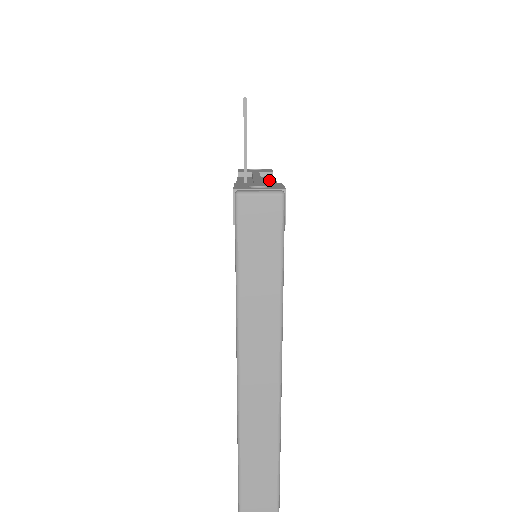
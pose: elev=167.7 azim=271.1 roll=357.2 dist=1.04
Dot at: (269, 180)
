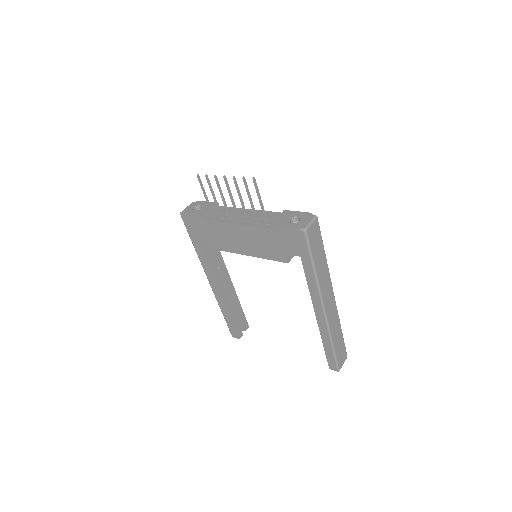
Dot at: (240, 210)
